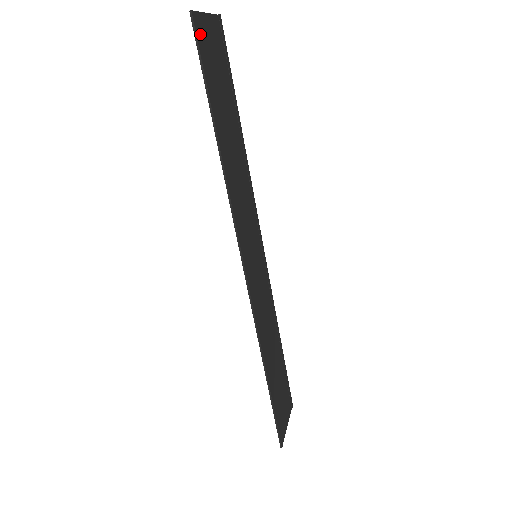
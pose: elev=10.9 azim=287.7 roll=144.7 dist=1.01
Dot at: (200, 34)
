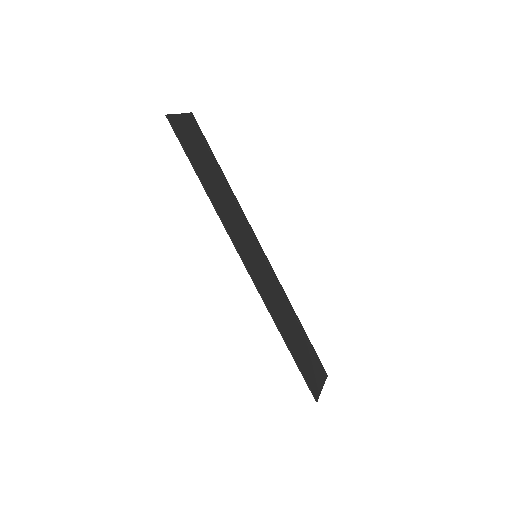
Dot at: (176, 126)
